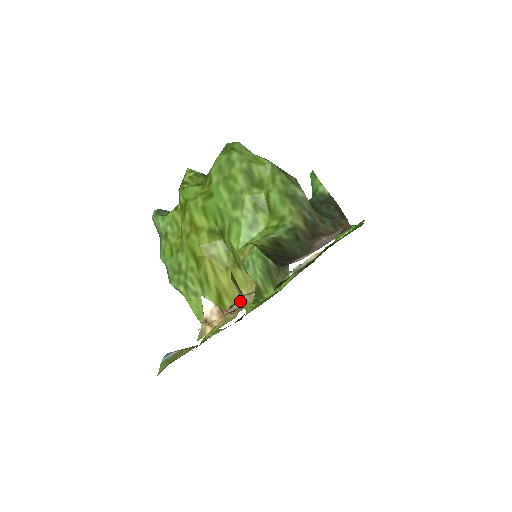
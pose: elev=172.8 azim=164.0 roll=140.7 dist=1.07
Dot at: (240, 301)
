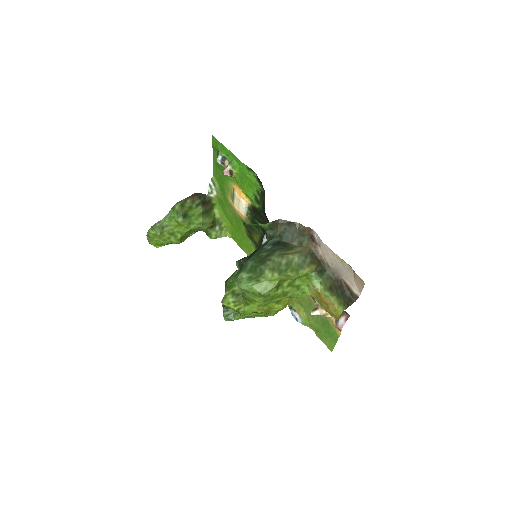
Dot at: occluded
